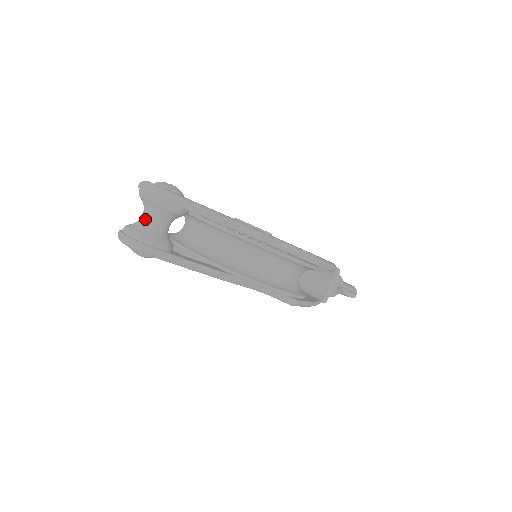
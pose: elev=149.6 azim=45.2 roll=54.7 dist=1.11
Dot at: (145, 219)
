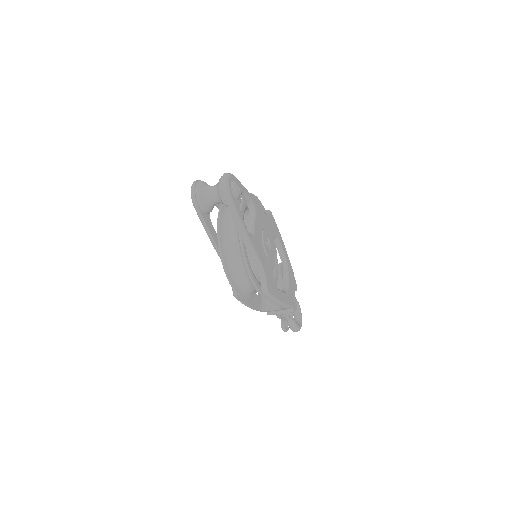
Dot at: (211, 189)
